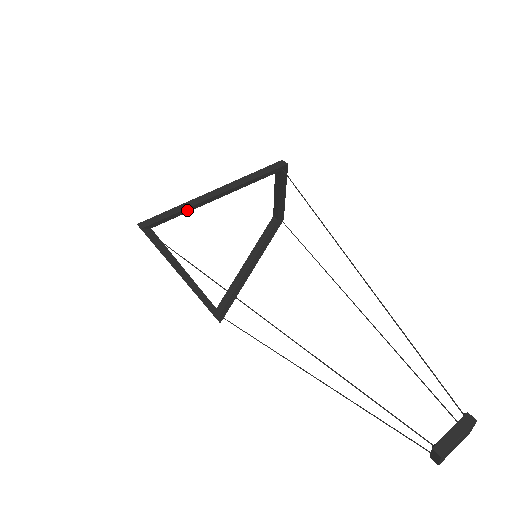
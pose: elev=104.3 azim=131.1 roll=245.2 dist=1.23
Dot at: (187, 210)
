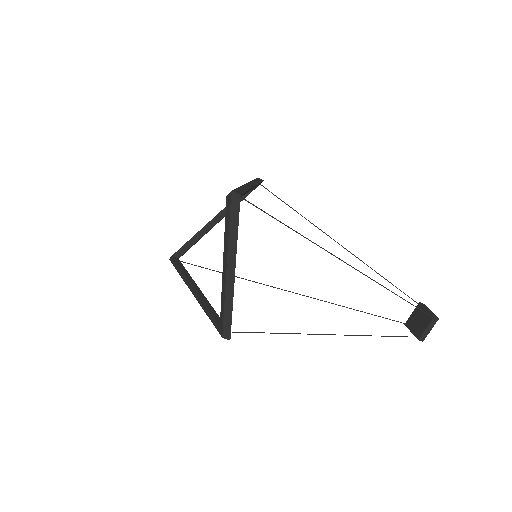
Dot at: (246, 192)
